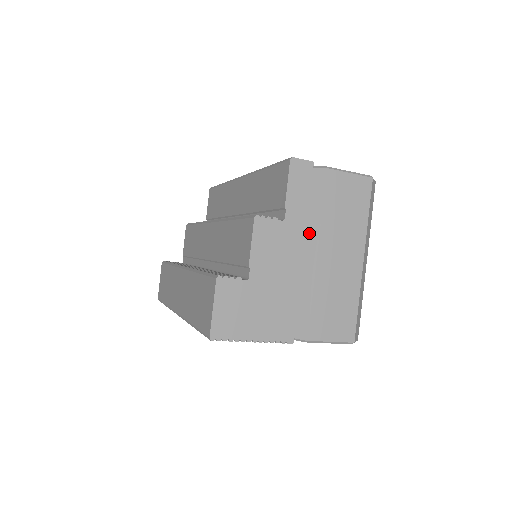
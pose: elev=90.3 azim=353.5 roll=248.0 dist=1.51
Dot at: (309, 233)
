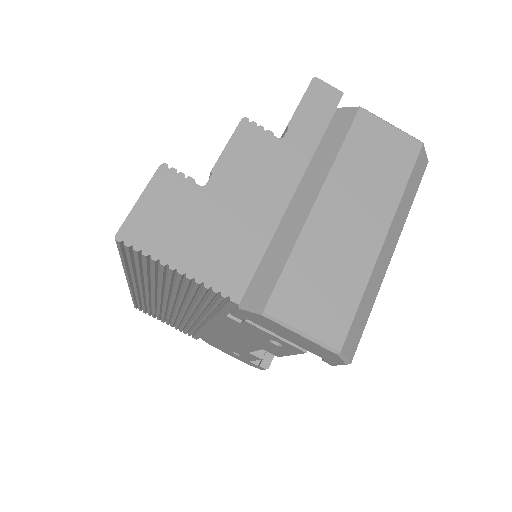
Dot at: (314, 175)
